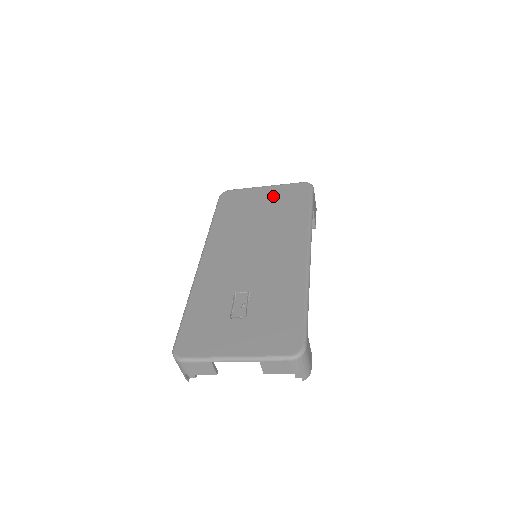
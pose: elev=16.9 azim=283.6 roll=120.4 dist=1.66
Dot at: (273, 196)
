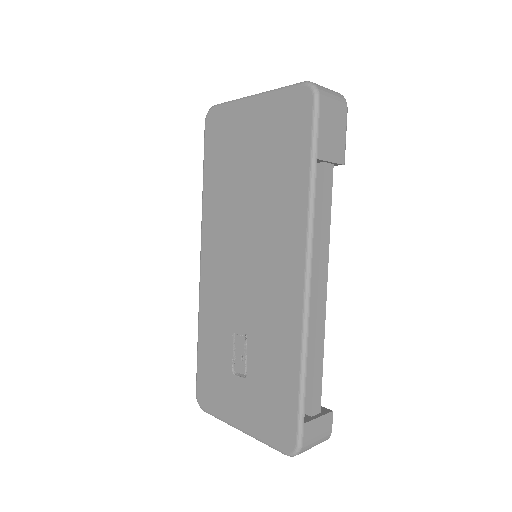
Dot at: (262, 128)
